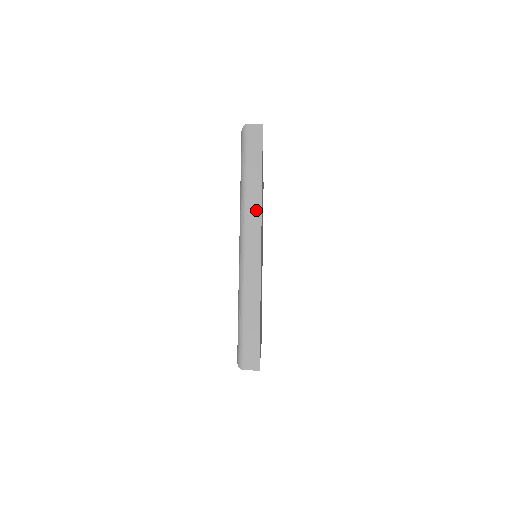
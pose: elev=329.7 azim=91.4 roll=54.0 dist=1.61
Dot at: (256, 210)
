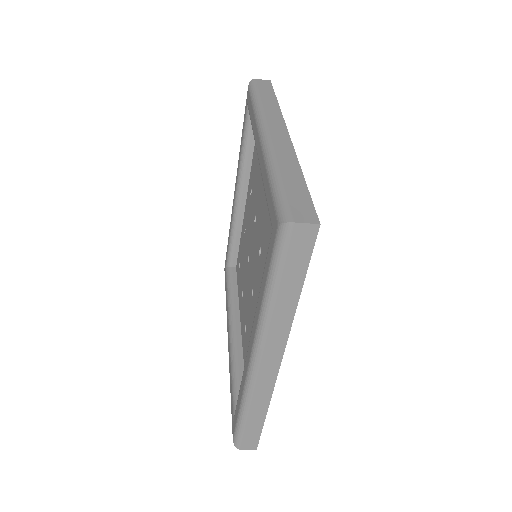
Dot at: (276, 115)
